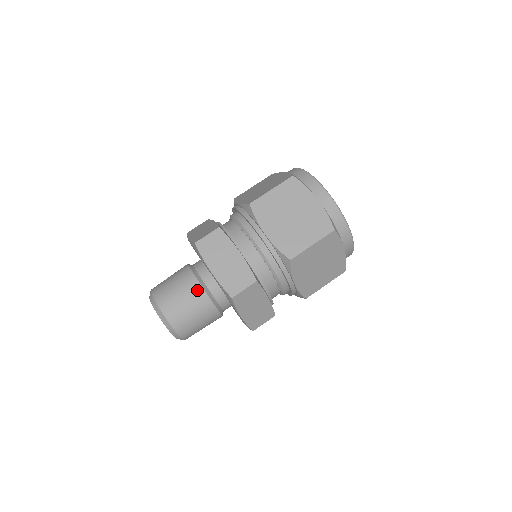
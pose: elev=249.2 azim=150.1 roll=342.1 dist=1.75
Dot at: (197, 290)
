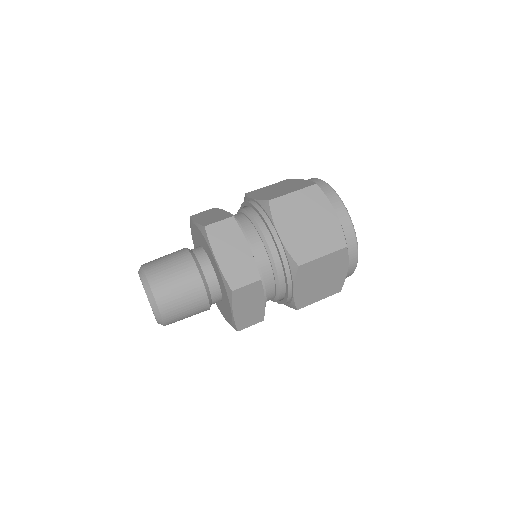
Dot at: (194, 276)
